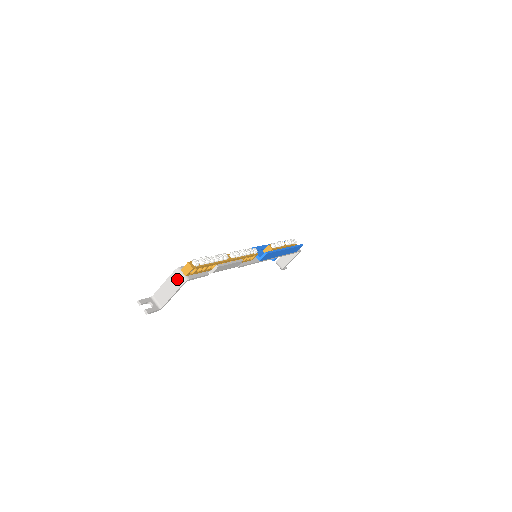
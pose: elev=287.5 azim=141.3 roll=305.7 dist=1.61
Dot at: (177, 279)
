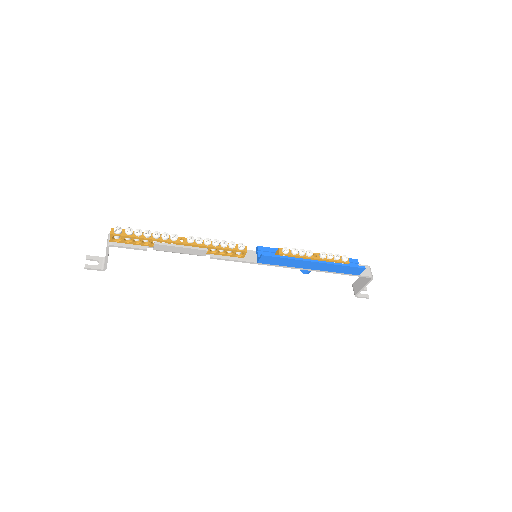
Dot at: (107, 243)
